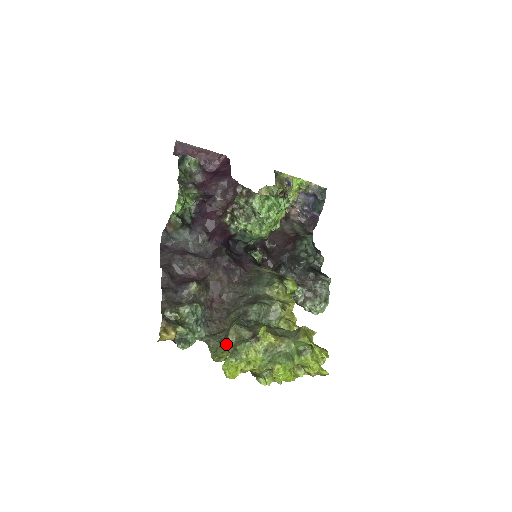
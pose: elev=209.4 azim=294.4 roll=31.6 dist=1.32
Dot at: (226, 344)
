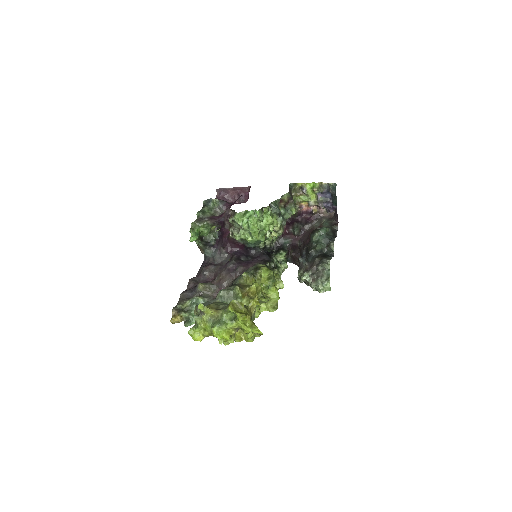
Dot at: occluded
